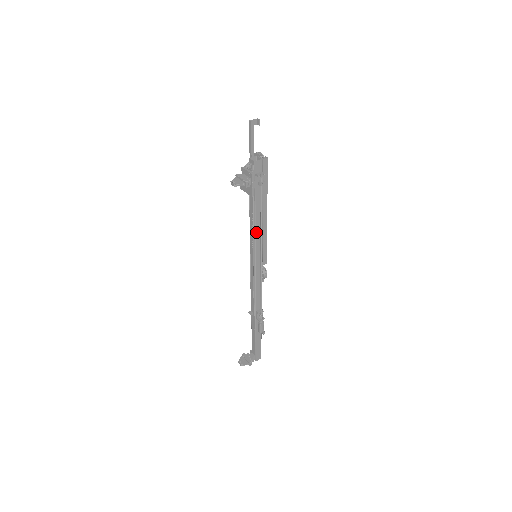
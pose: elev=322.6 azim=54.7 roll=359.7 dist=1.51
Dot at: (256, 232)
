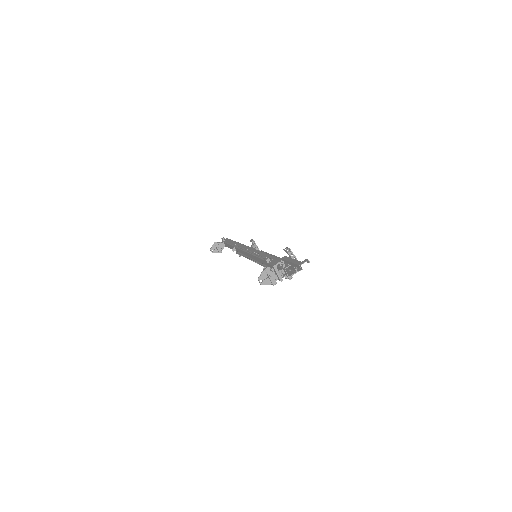
Dot at: occluded
